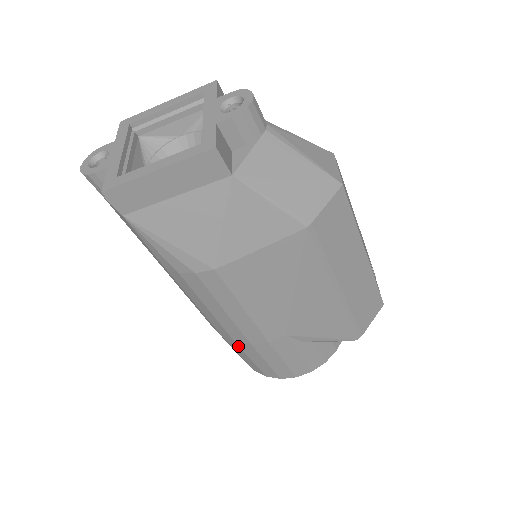
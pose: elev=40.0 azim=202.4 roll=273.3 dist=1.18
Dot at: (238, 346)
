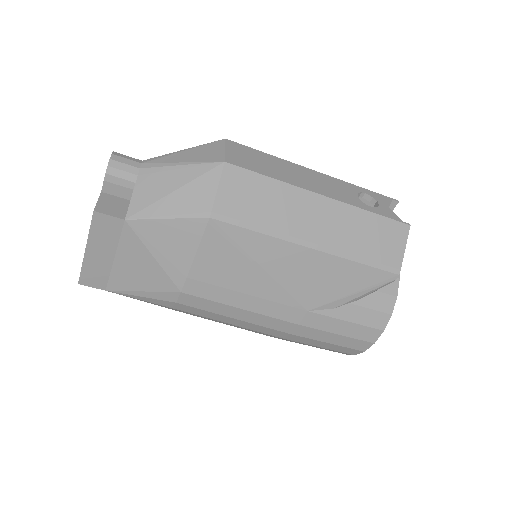
Dot at: (291, 340)
